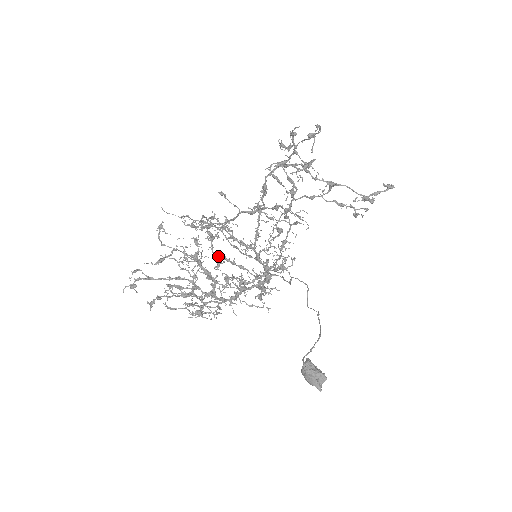
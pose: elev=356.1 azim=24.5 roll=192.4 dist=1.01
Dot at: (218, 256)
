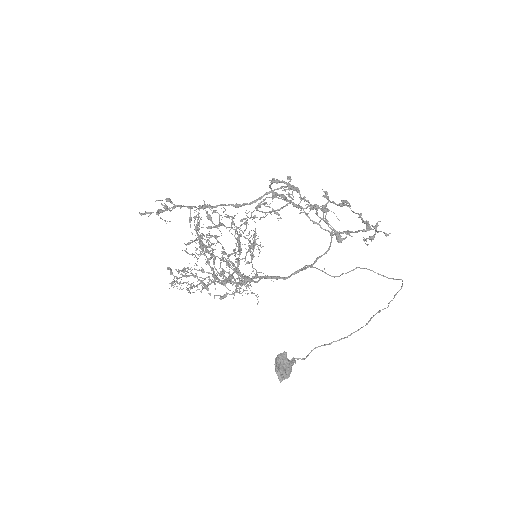
Dot at: (236, 246)
